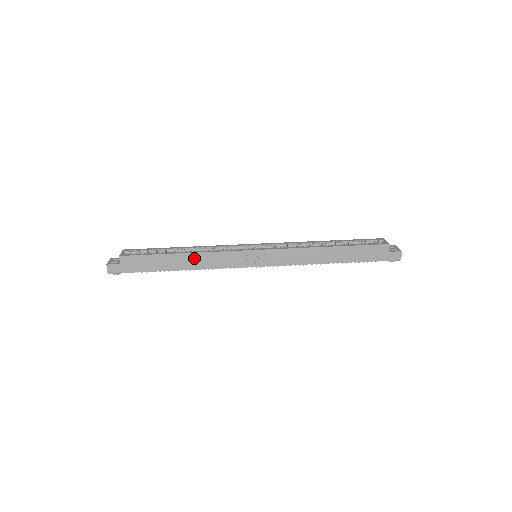
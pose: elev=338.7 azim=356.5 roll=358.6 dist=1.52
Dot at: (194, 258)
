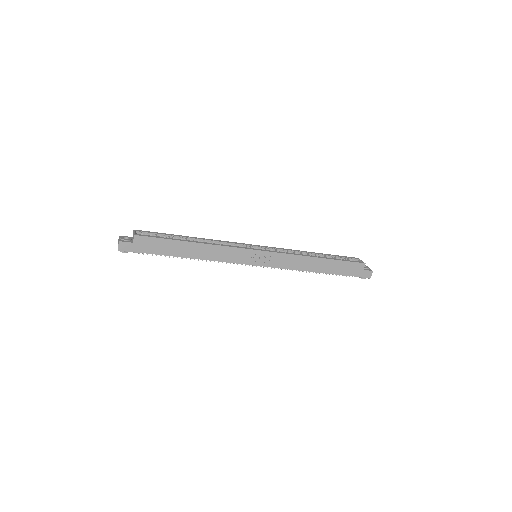
Dot at: (204, 249)
